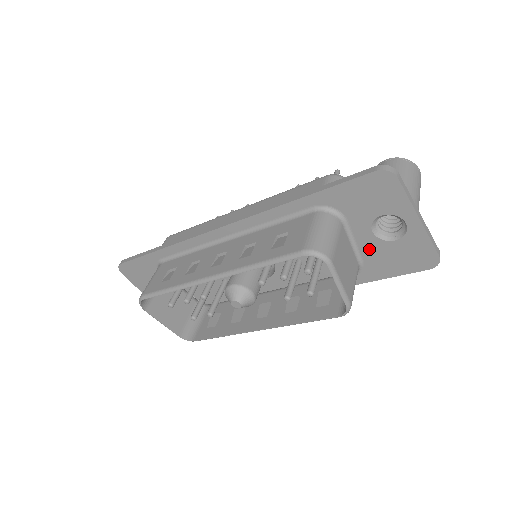
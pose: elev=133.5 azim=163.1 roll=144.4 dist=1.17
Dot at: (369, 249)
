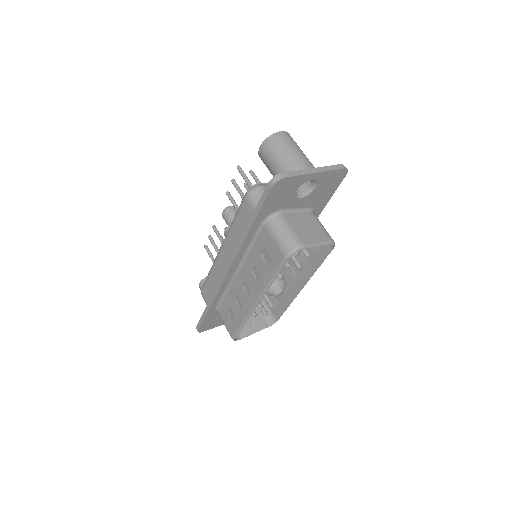
Dot at: (307, 202)
